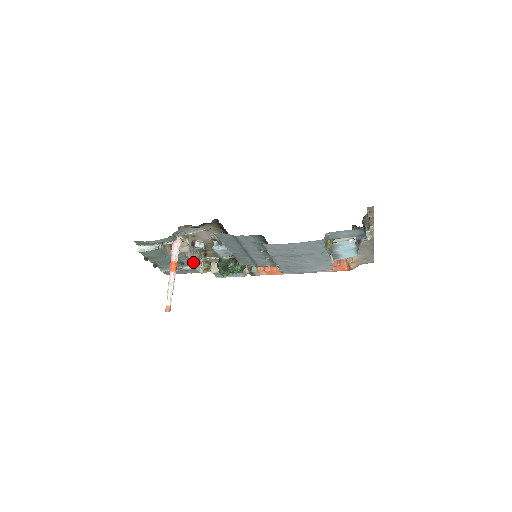
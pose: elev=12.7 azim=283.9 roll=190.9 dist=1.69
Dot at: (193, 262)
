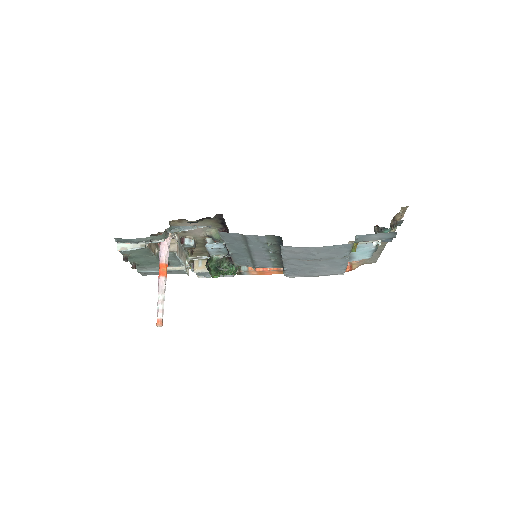
Dot at: (181, 262)
